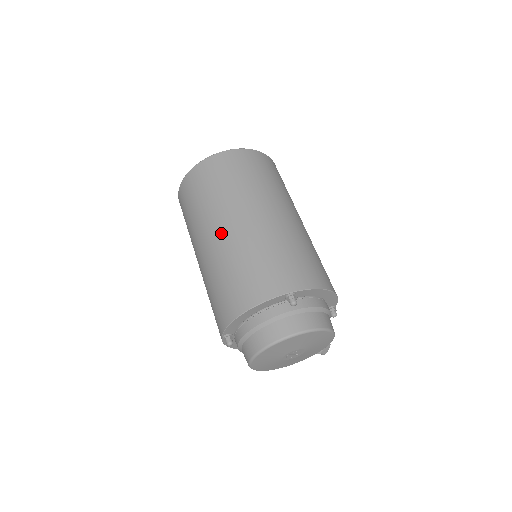
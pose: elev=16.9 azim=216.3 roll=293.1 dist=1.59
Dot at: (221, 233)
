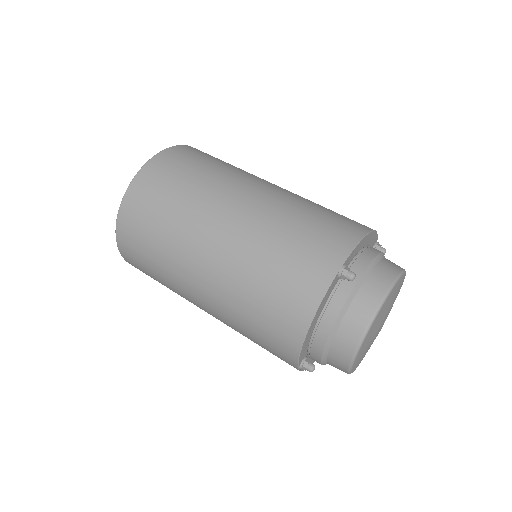
Dot at: (209, 264)
